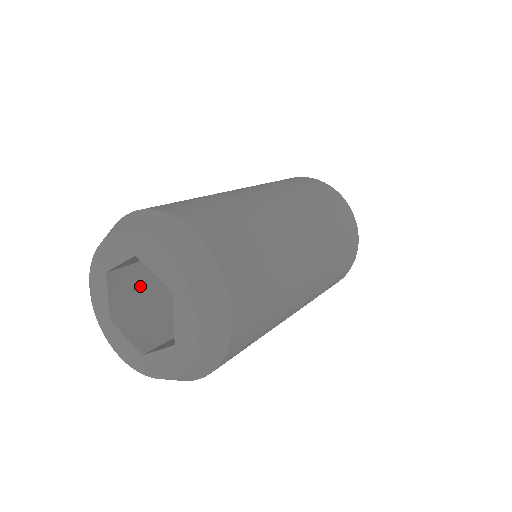
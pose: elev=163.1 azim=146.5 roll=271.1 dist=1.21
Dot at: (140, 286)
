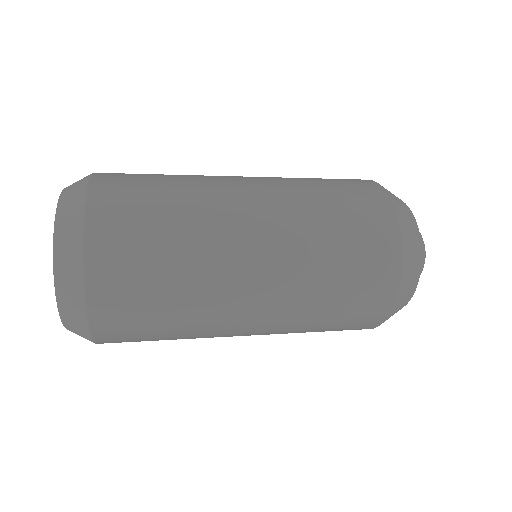
Dot at: occluded
